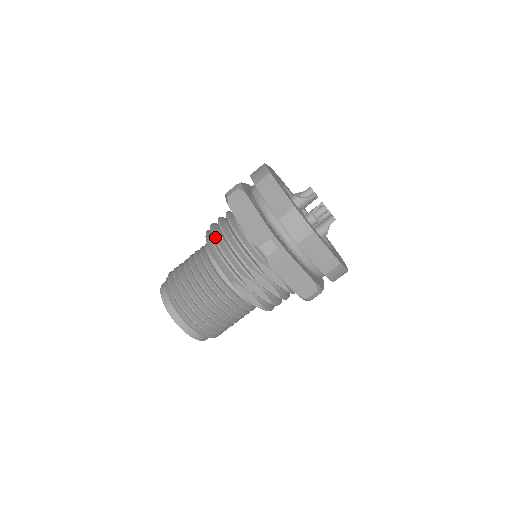
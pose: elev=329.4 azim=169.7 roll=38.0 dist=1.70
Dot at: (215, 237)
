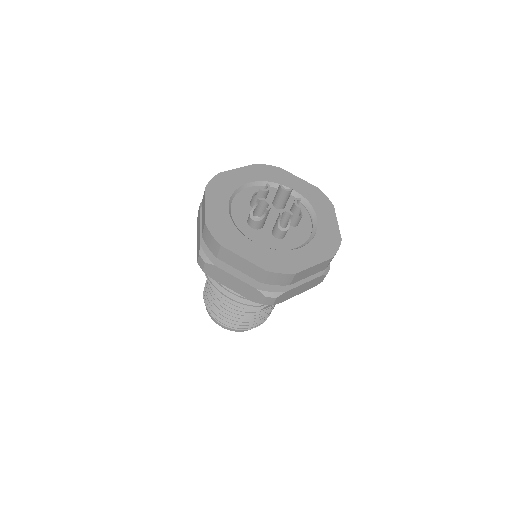
Dot at: (218, 290)
